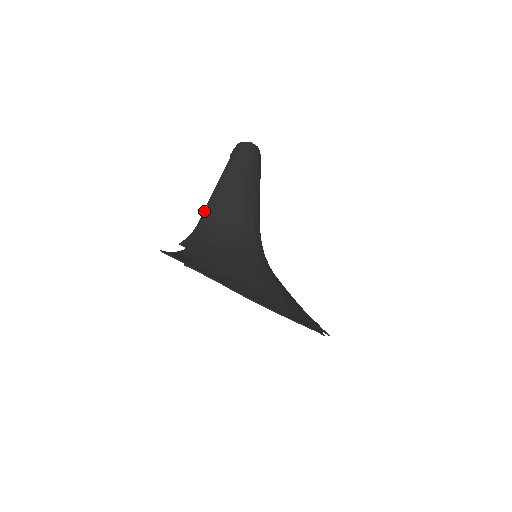
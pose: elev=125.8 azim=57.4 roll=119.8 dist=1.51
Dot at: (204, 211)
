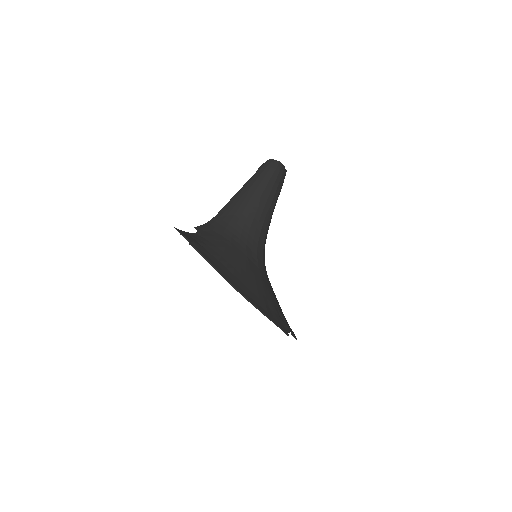
Dot at: (224, 207)
